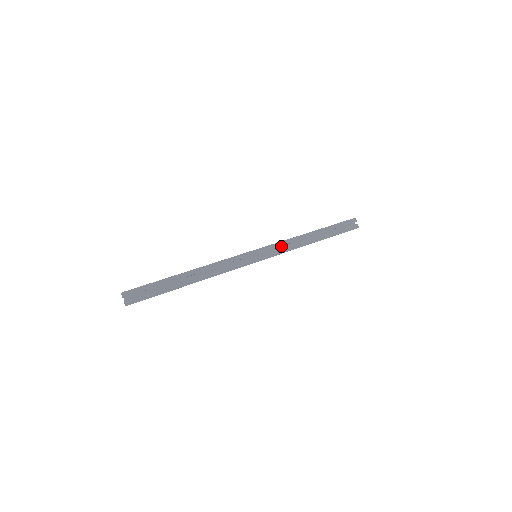
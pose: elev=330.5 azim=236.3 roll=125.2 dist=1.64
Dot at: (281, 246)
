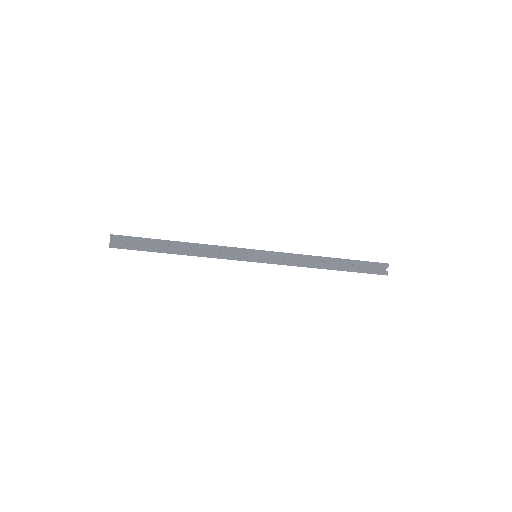
Dot at: occluded
